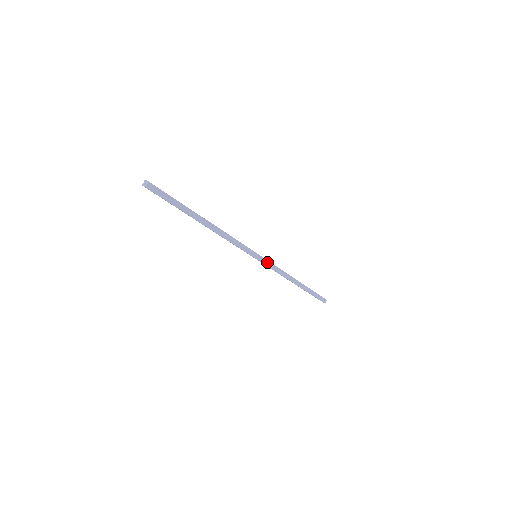
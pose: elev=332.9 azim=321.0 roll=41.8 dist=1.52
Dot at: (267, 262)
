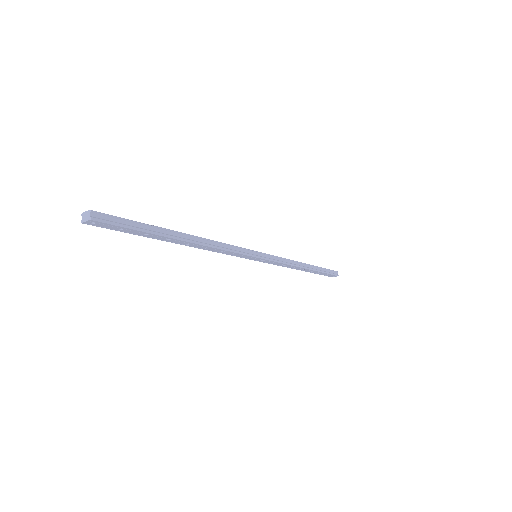
Dot at: (270, 257)
